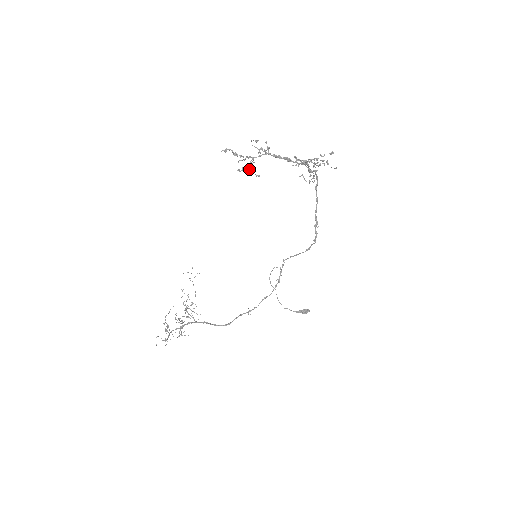
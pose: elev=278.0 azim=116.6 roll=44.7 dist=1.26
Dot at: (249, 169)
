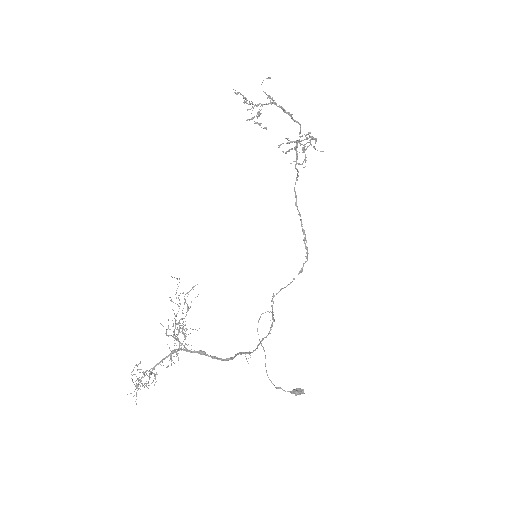
Dot at: occluded
